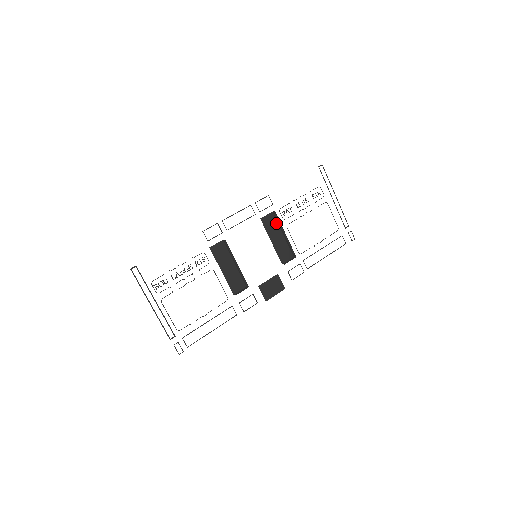
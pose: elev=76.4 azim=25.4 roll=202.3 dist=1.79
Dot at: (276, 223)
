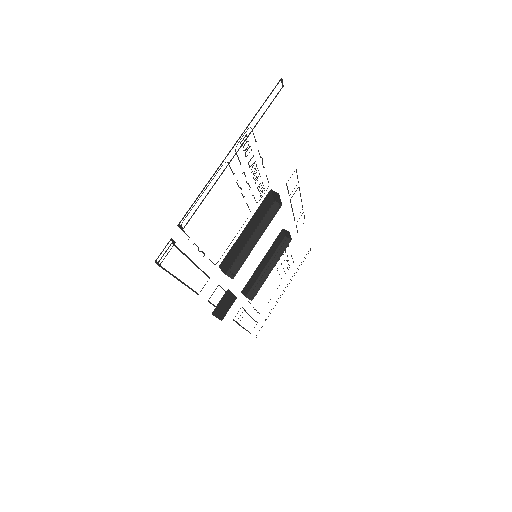
Dot at: (276, 249)
